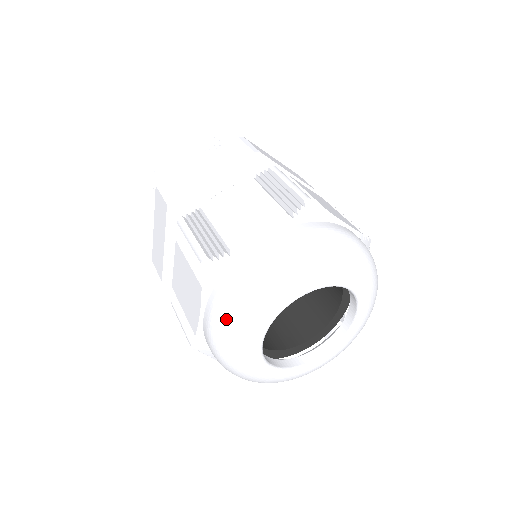
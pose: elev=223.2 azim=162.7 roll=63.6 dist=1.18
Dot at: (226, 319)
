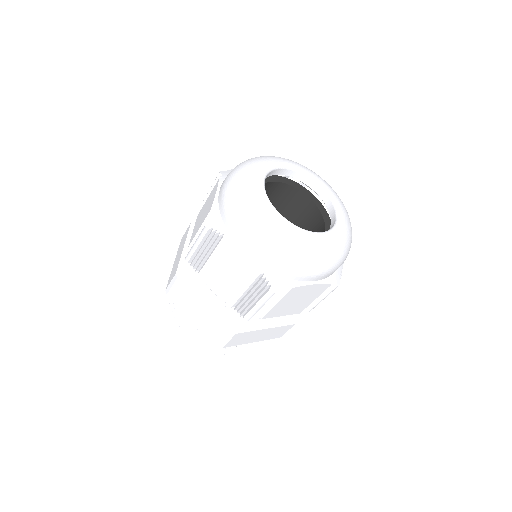
Dot at: (247, 223)
